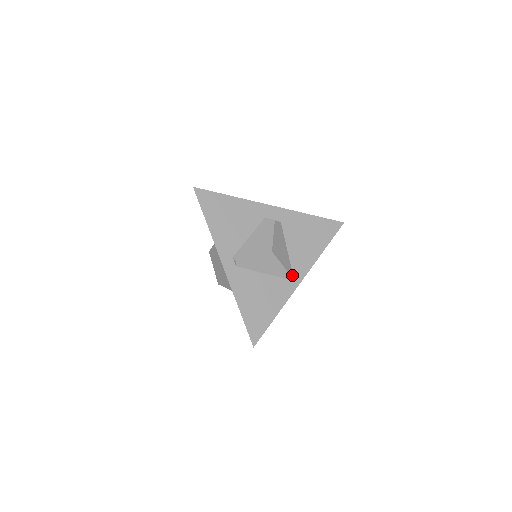
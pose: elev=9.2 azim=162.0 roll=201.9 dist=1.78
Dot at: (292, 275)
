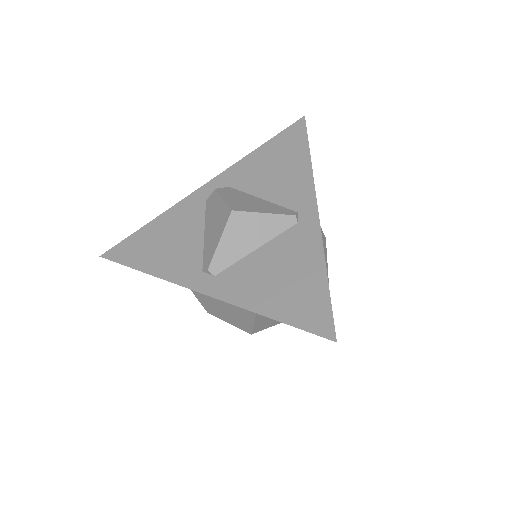
Dot at: (298, 214)
